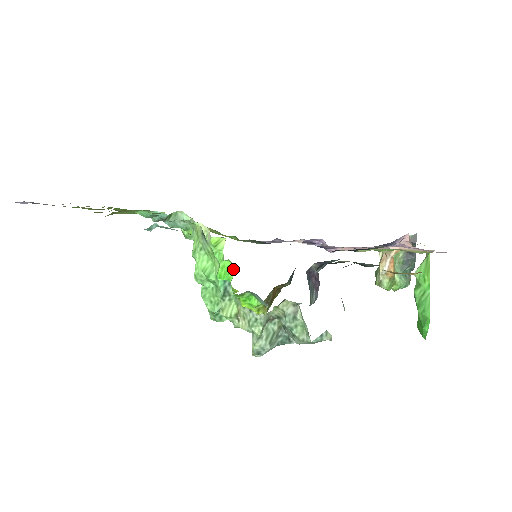
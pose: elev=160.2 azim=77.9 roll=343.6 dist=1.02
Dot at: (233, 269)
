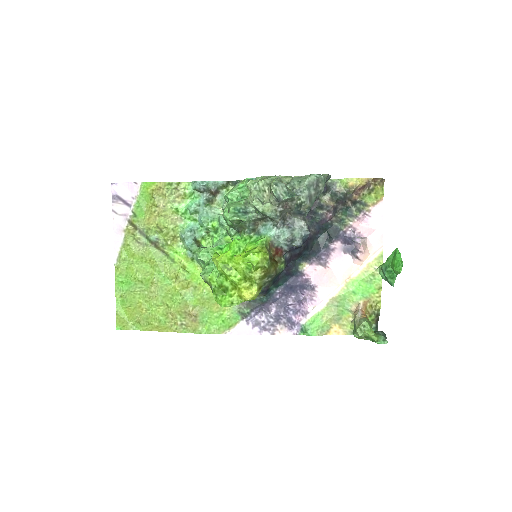
Dot at: occluded
